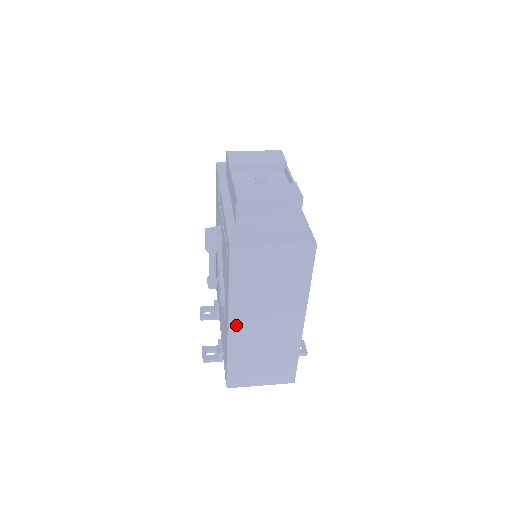
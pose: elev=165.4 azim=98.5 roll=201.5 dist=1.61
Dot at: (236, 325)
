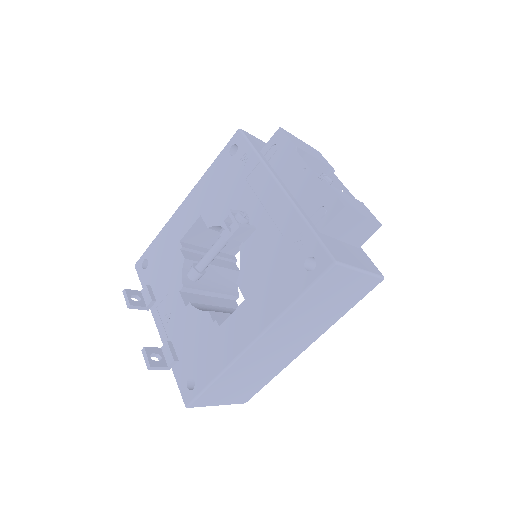
Dot at: (261, 342)
